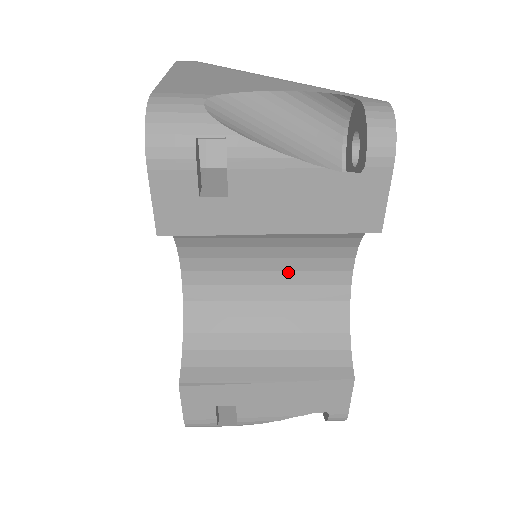
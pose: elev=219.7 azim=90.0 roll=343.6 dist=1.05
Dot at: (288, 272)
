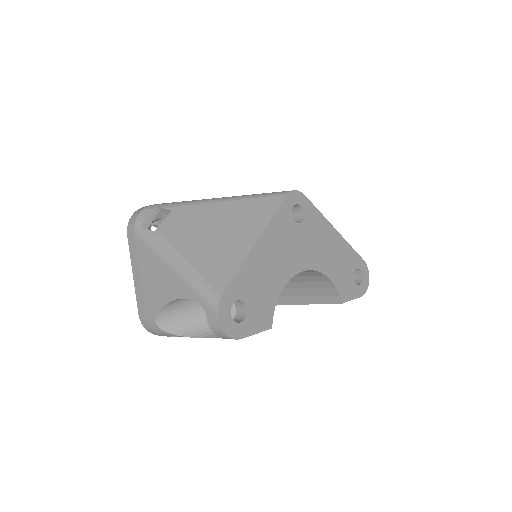
Dot at: occluded
